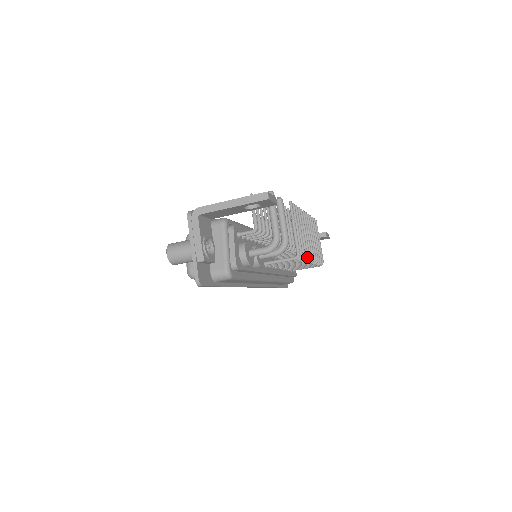
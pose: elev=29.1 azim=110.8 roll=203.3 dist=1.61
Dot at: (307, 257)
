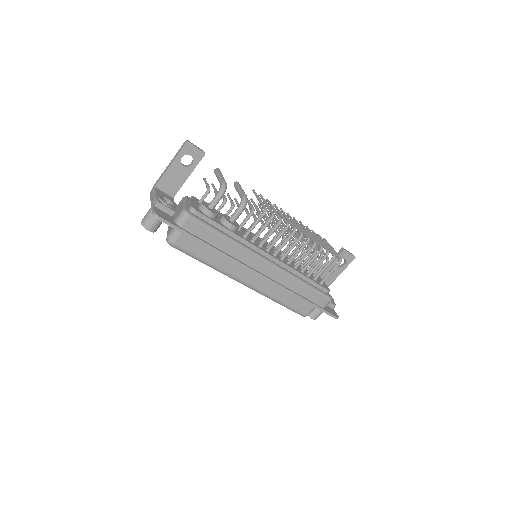
Dot at: (288, 223)
